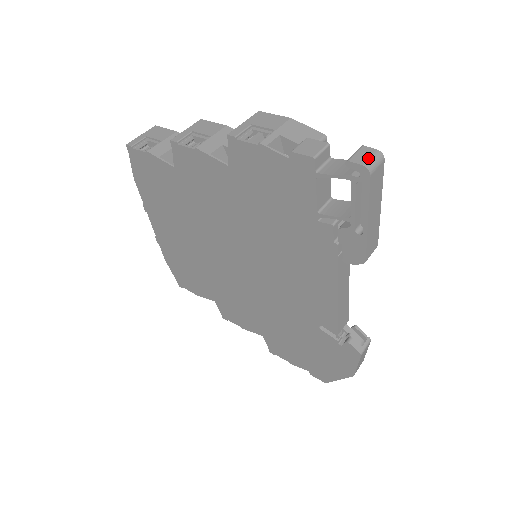
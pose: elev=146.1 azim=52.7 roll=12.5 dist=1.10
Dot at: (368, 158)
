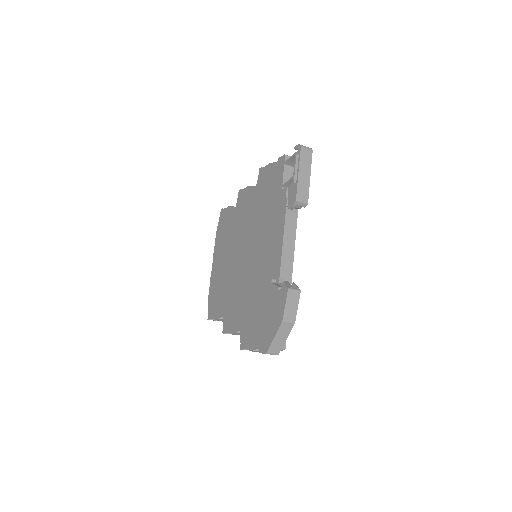
Dot at: (304, 146)
